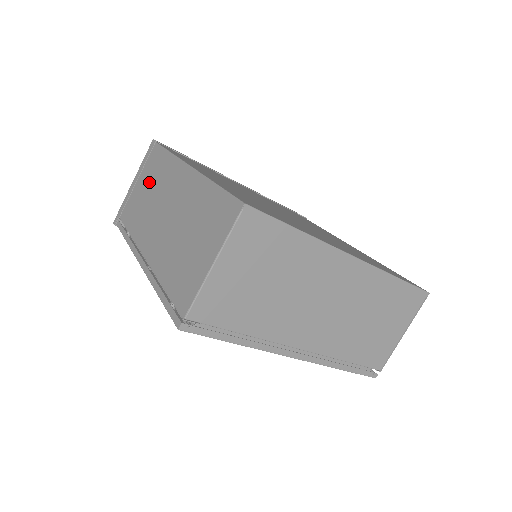
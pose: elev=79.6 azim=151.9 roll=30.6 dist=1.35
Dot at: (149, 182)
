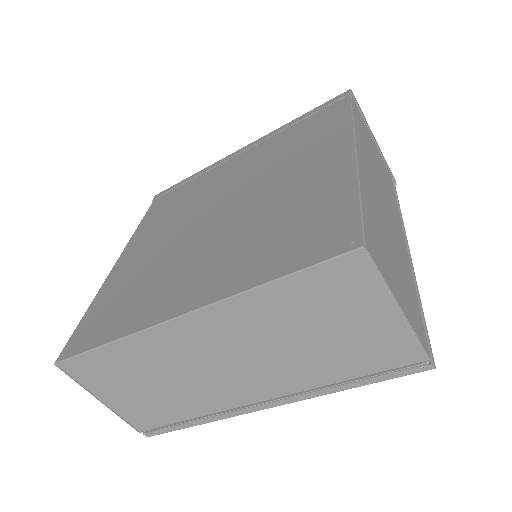
Dot at: occluded
